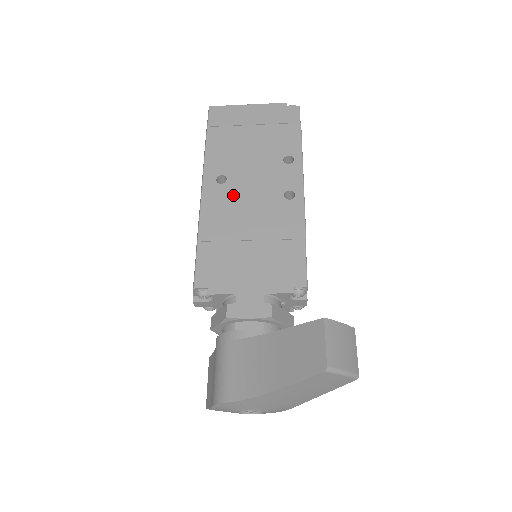
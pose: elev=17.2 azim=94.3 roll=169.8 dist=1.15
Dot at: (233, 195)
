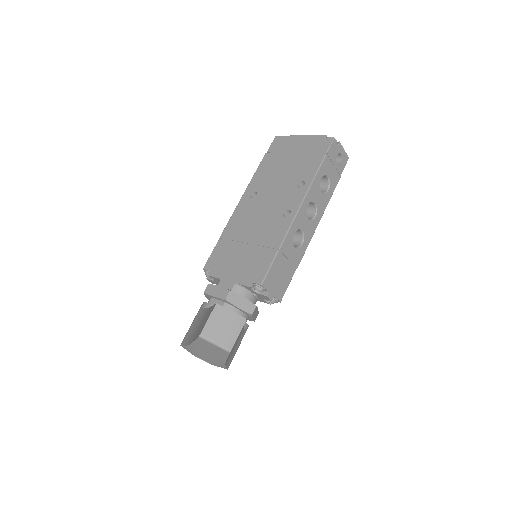
Dot at: (254, 208)
